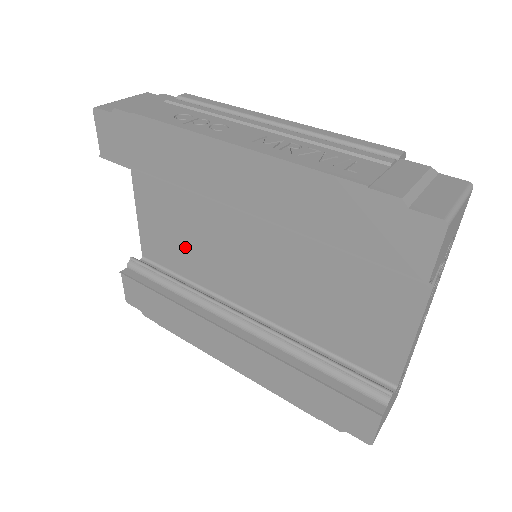
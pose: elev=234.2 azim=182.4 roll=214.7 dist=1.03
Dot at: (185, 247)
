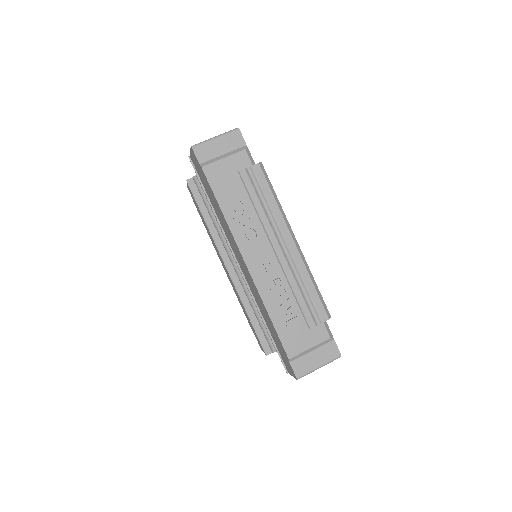
Dot at: occluded
